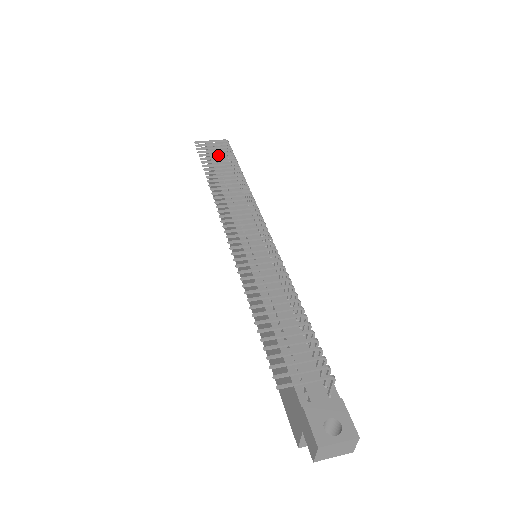
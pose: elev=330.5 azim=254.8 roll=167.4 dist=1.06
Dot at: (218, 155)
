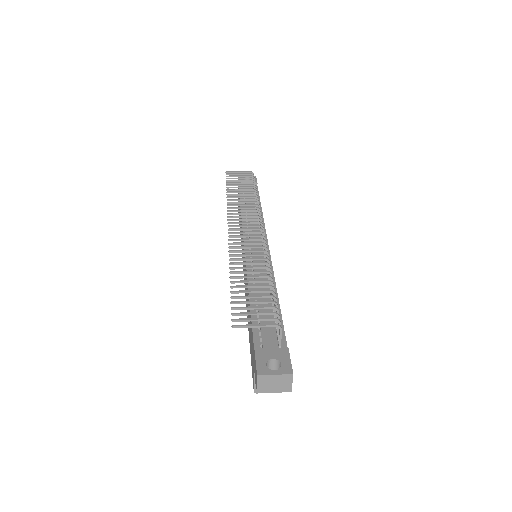
Dot at: occluded
